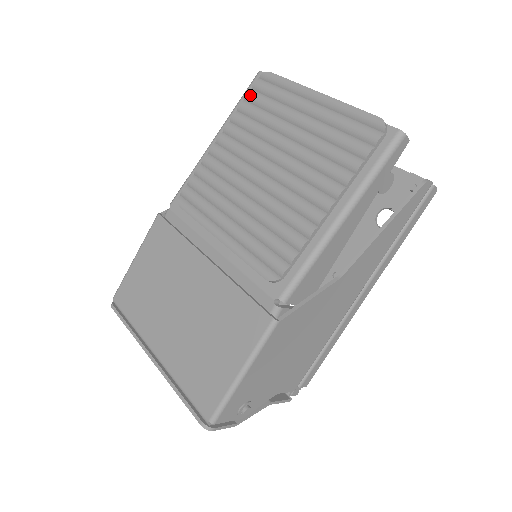
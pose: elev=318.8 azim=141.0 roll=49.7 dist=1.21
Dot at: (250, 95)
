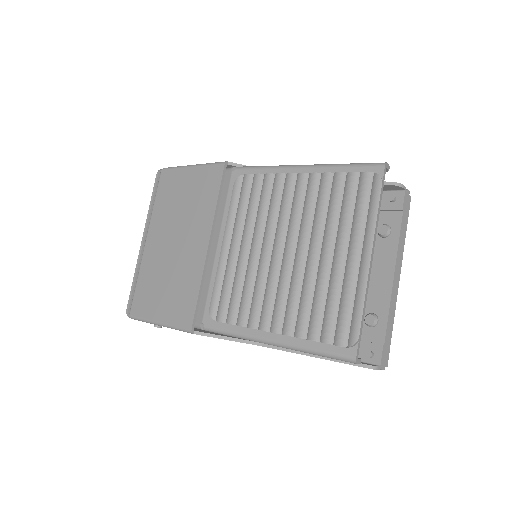
Dot at: (351, 178)
